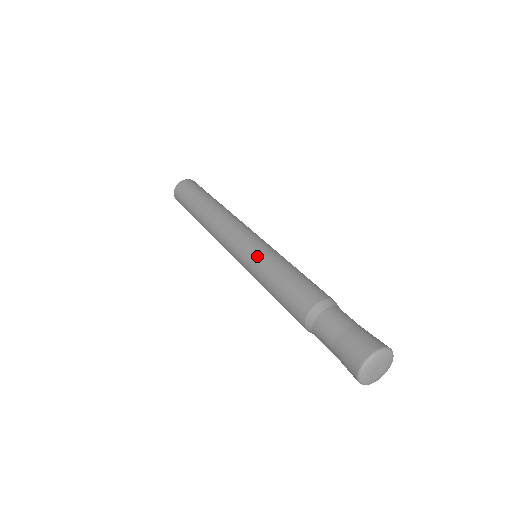
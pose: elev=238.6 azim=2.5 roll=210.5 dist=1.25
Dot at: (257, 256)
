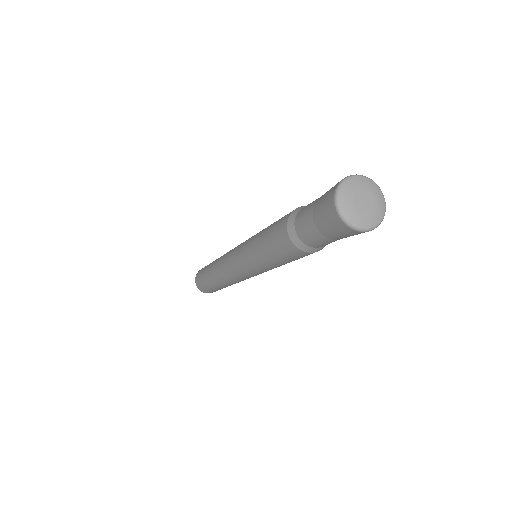
Dot at: occluded
